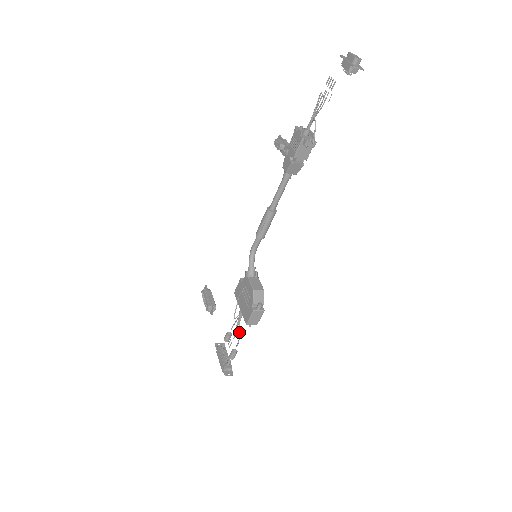
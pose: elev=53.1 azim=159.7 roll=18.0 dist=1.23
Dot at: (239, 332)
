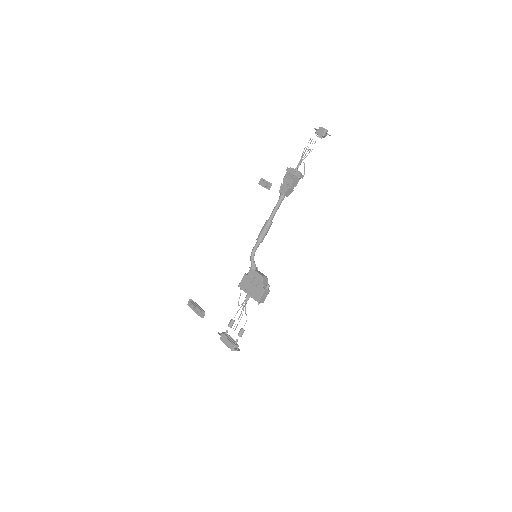
Dot at: (246, 314)
